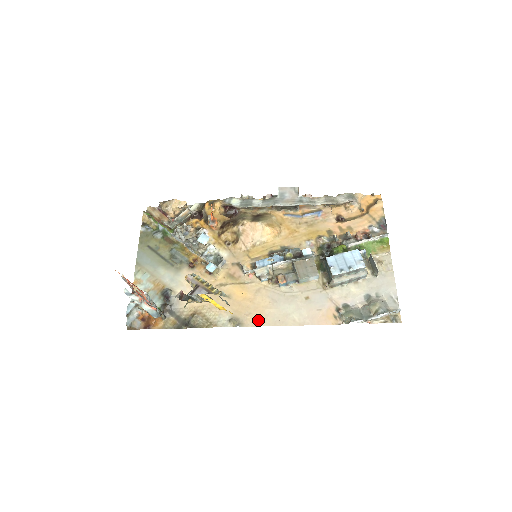
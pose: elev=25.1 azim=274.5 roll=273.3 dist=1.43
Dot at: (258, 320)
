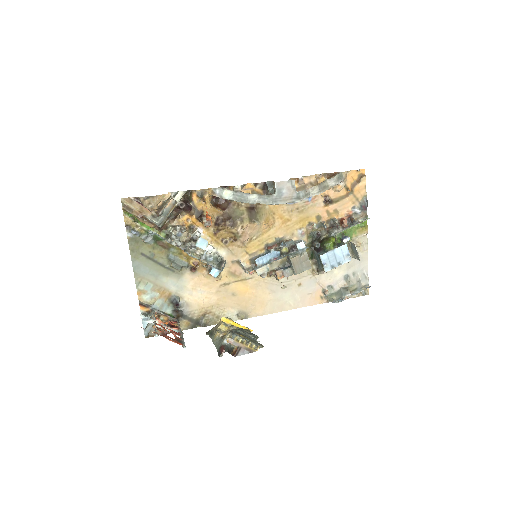
Dot at: (261, 311)
